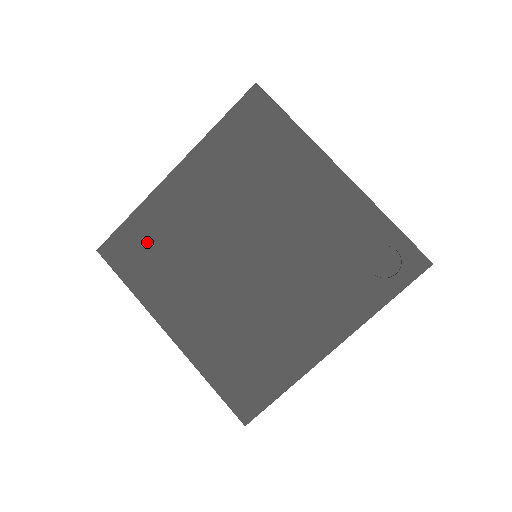
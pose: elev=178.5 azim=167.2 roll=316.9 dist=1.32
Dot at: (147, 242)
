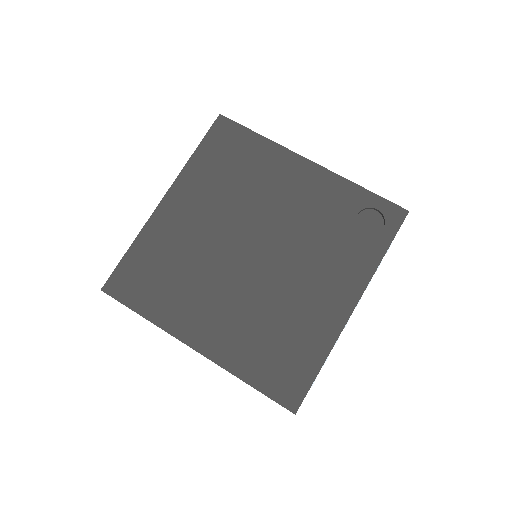
Dot at: (152, 267)
